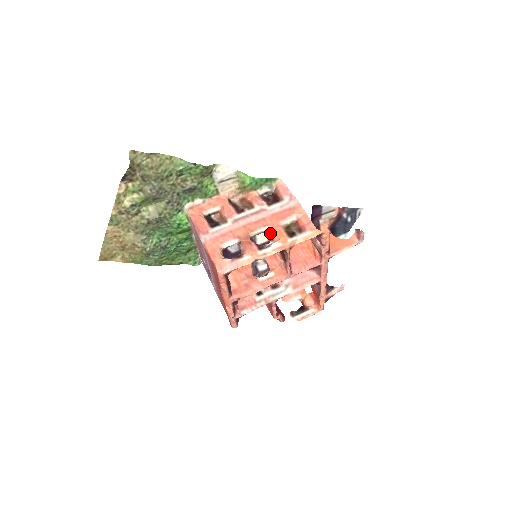
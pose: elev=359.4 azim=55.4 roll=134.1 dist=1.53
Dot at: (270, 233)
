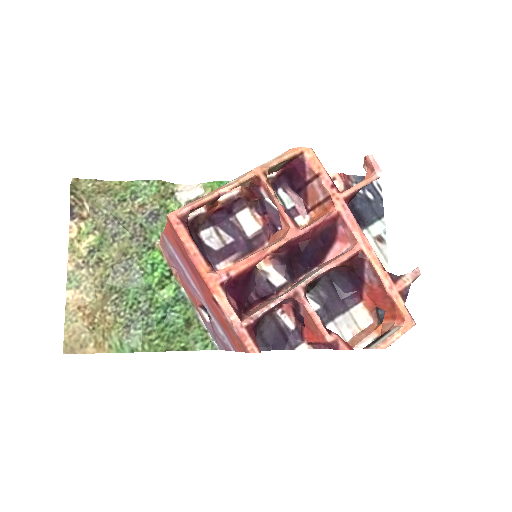
Dot at: (242, 188)
